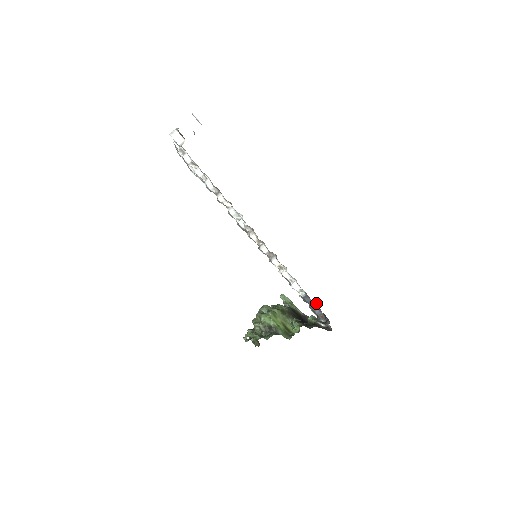
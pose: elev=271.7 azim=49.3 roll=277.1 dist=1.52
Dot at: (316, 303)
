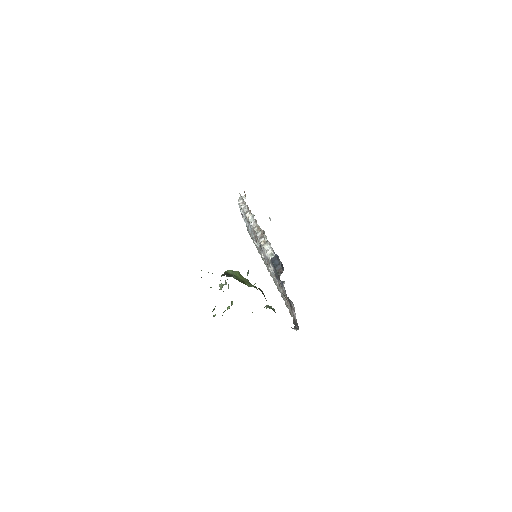
Dot at: occluded
